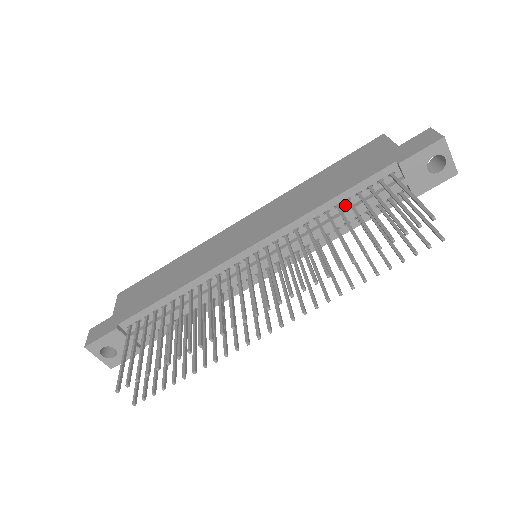
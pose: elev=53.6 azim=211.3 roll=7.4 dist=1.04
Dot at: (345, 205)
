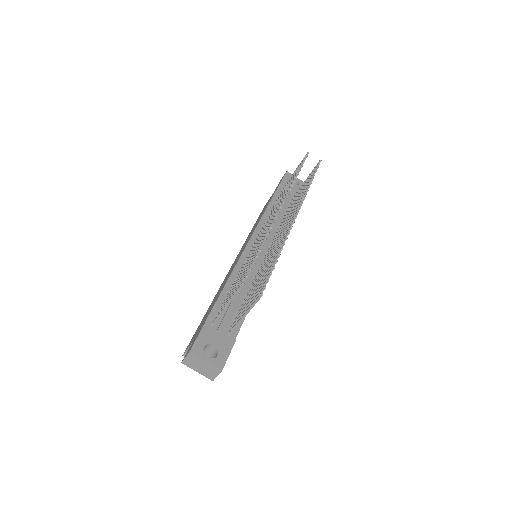
Dot at: occluded
